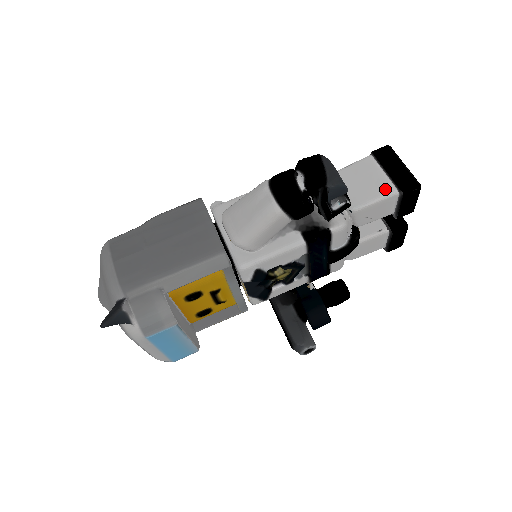
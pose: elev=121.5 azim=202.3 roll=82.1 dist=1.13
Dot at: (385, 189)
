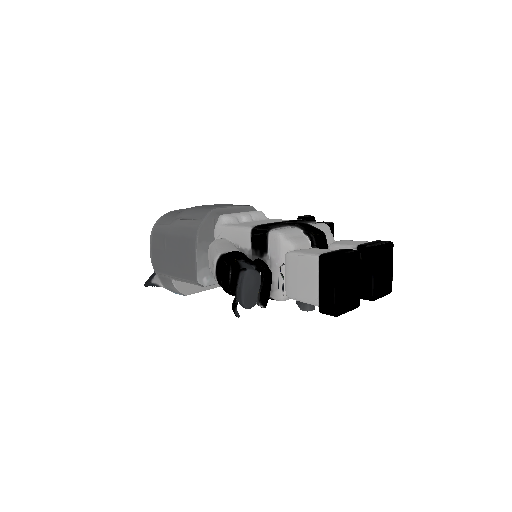
Dot at: (311, 298)
